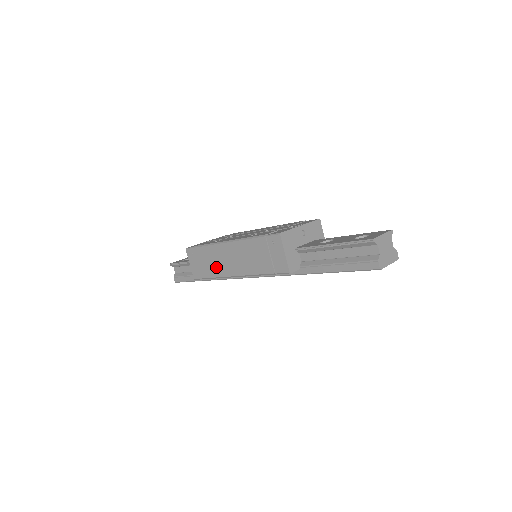
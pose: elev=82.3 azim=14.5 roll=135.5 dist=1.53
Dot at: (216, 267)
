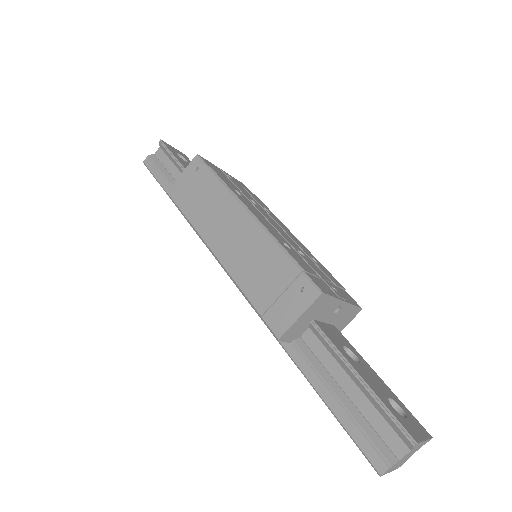
Dot at: (206, 217)
